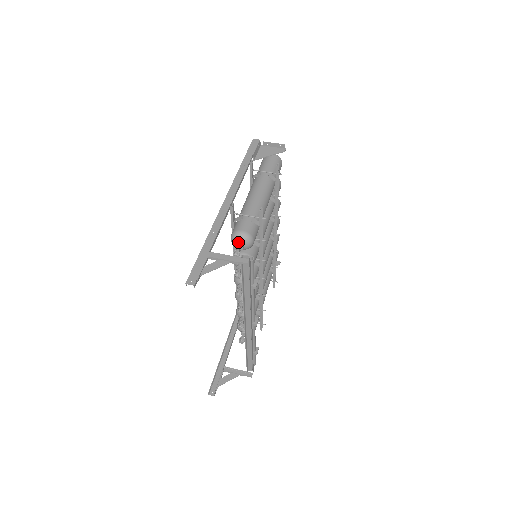
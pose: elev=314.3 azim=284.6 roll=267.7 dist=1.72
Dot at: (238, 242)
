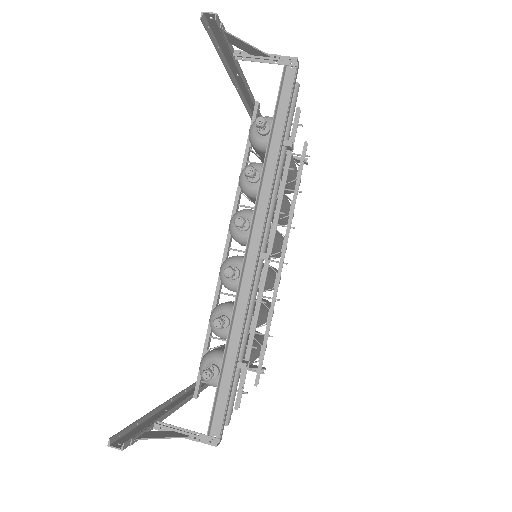
Dot at: occluded
